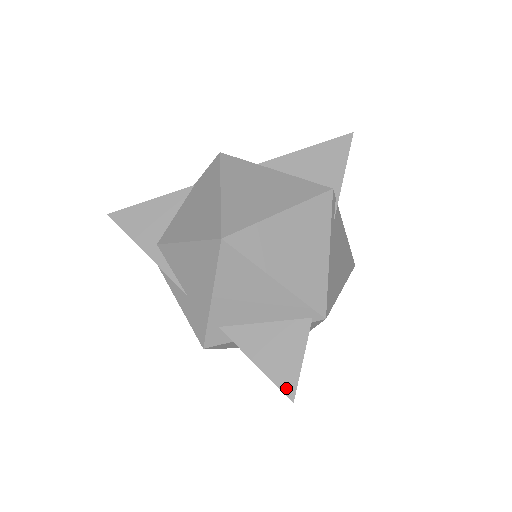
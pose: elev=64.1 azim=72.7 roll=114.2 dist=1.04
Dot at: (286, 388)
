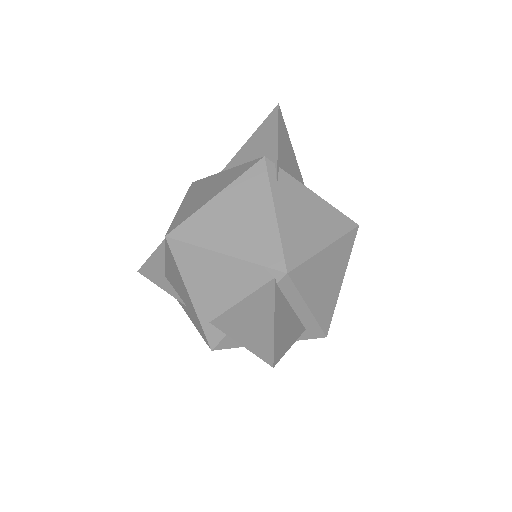
Dot at: (265, 355)
